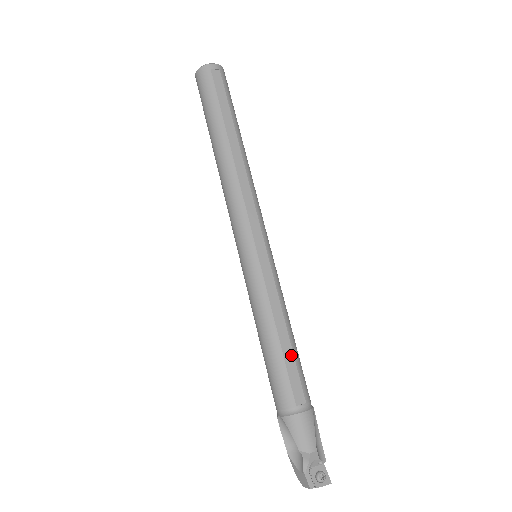
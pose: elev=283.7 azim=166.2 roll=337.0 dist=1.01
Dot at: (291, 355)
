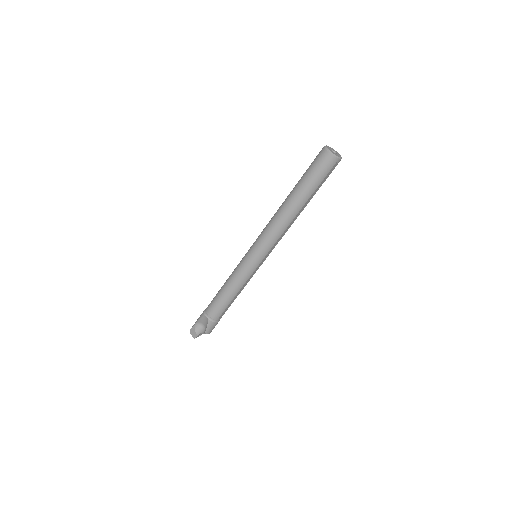
Dot at: occluded
